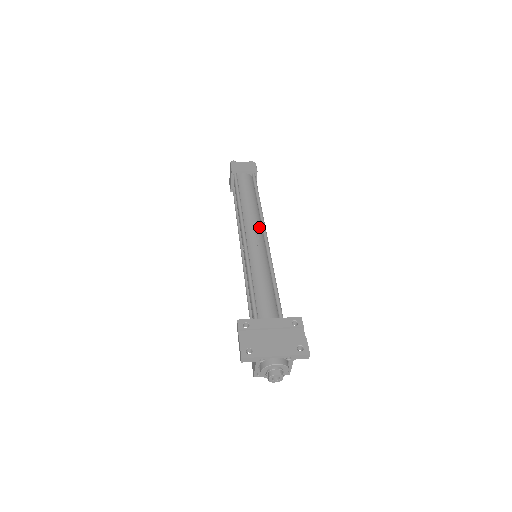
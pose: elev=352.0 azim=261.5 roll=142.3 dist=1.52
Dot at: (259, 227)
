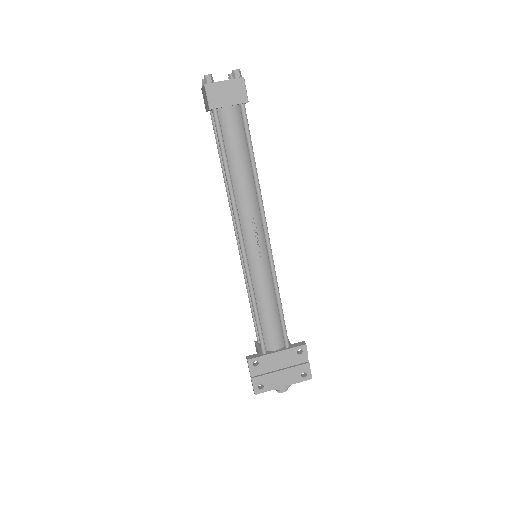
Dot at: (258, 221)
